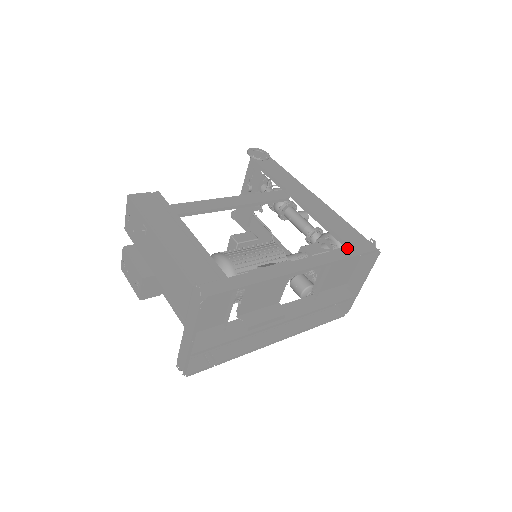
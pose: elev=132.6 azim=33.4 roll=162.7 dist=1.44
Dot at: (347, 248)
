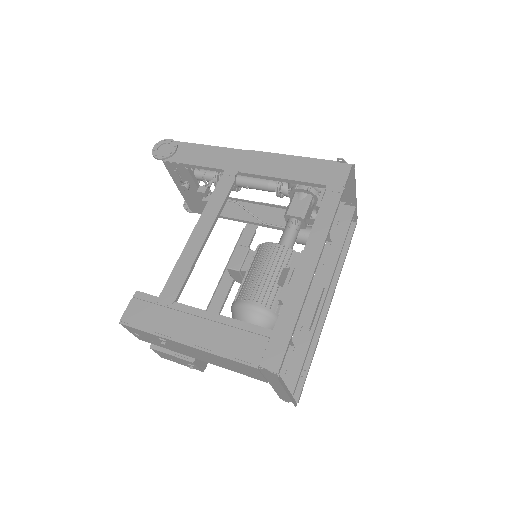
Dot at: (328, 191)
